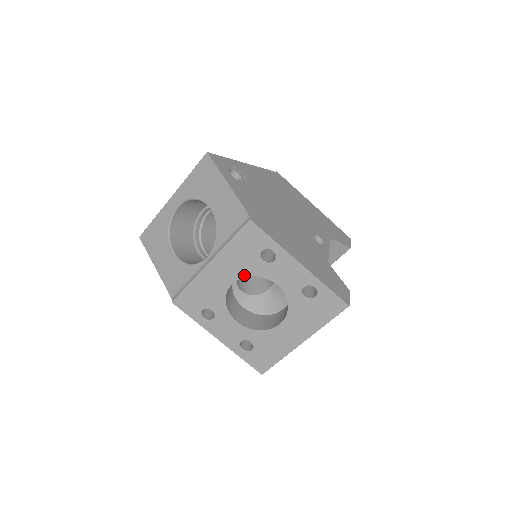
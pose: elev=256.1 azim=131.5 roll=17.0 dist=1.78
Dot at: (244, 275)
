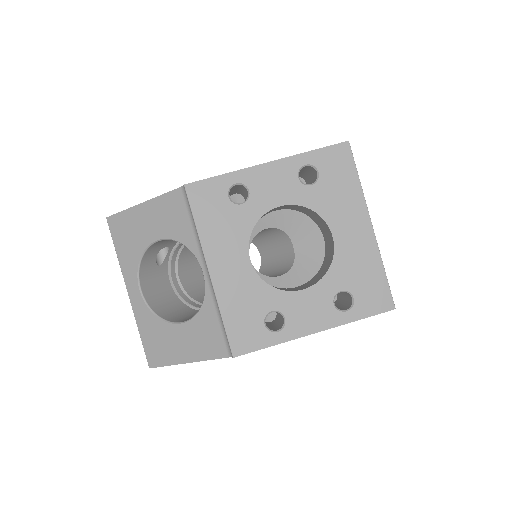
Dot at: (246, 238)
